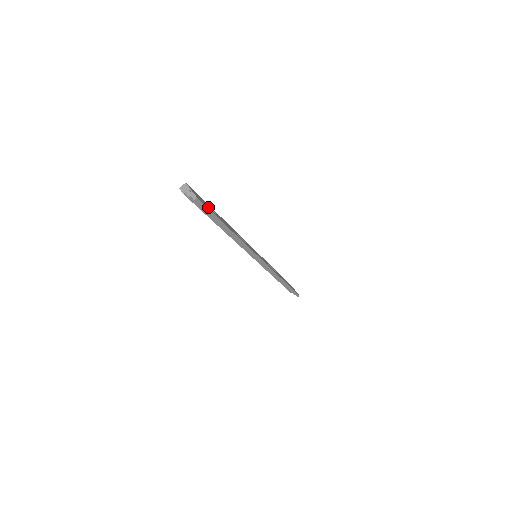
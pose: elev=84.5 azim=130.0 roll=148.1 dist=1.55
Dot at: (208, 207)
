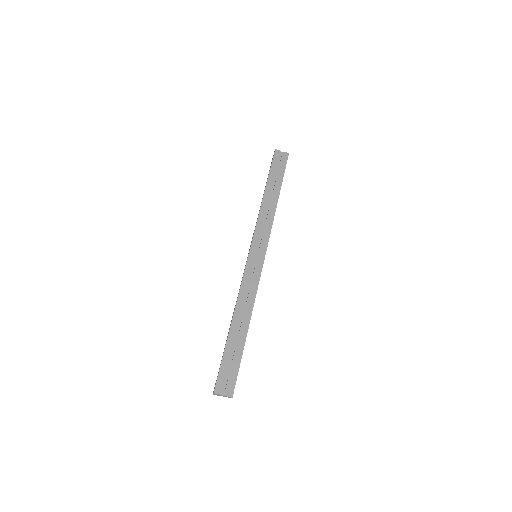
Dot at: (233, 370)
